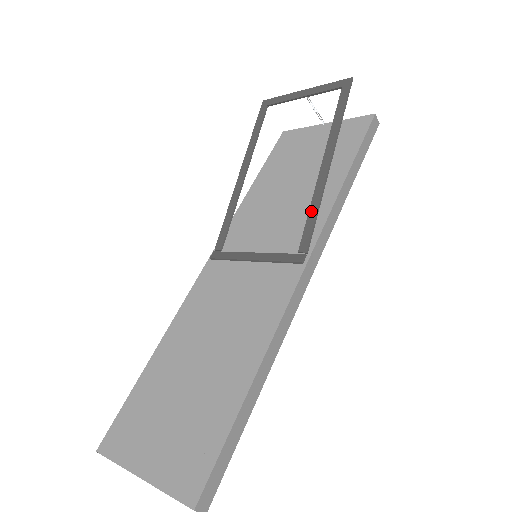
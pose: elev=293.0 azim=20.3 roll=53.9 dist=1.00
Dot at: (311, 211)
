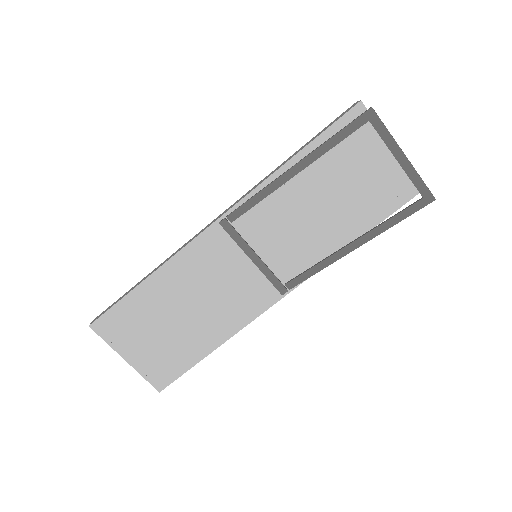
Dot at: (314, 269)
